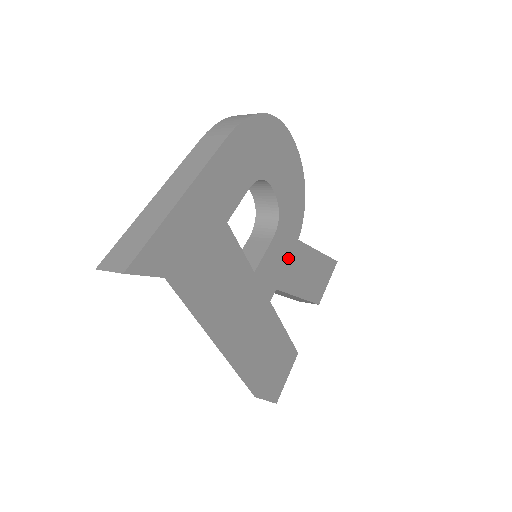
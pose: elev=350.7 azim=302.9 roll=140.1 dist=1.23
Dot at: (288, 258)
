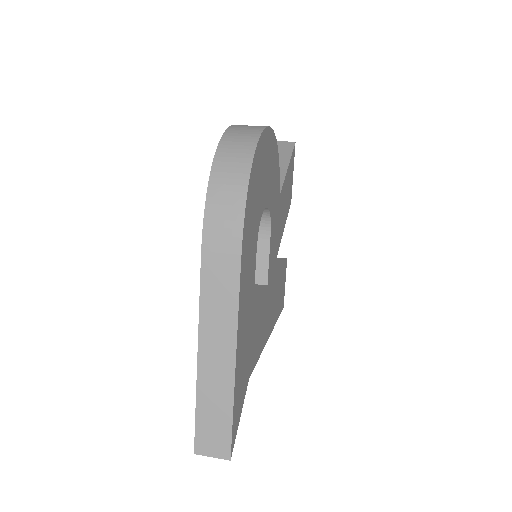
Dot at: (277, 225)
